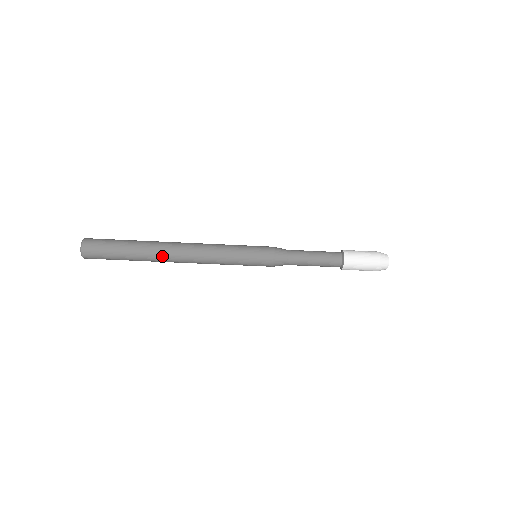
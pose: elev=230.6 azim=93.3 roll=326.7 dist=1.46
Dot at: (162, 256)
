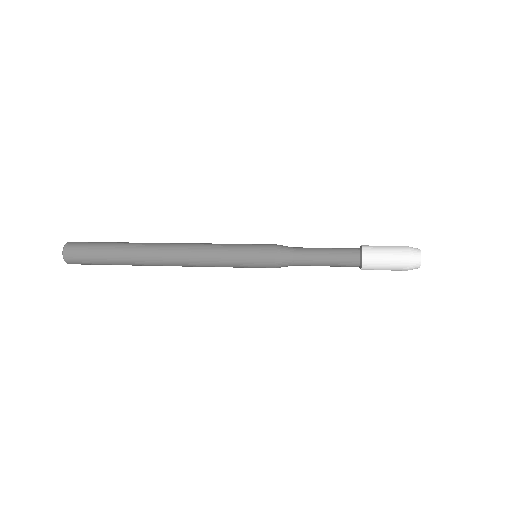
Dot at: (148, 262)
